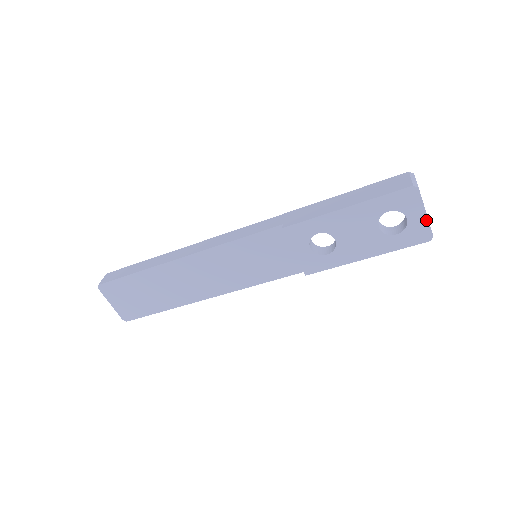
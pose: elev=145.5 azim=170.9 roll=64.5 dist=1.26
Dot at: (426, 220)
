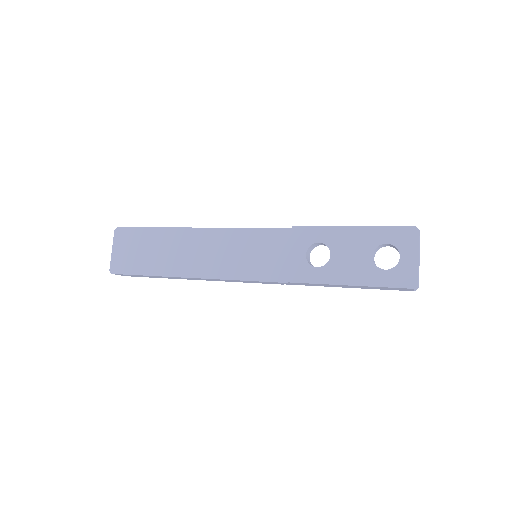
Dot at: (416, 265)
